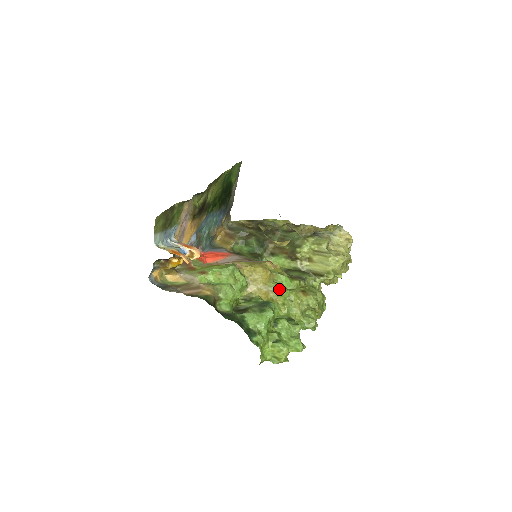
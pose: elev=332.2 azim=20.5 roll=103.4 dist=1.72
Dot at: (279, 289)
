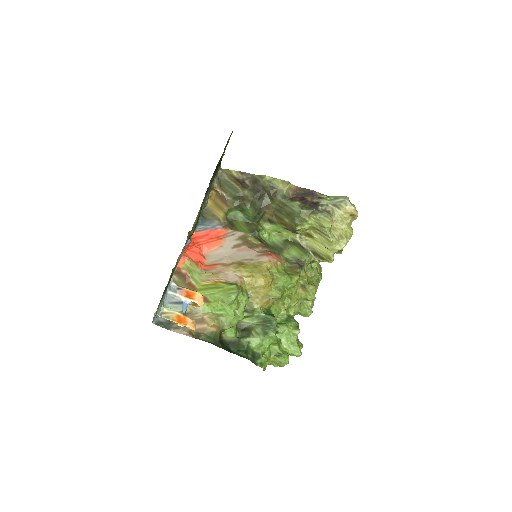
Dot at: (280, 297)
